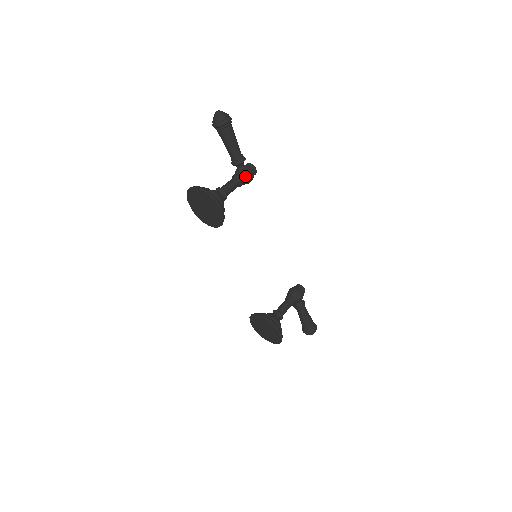
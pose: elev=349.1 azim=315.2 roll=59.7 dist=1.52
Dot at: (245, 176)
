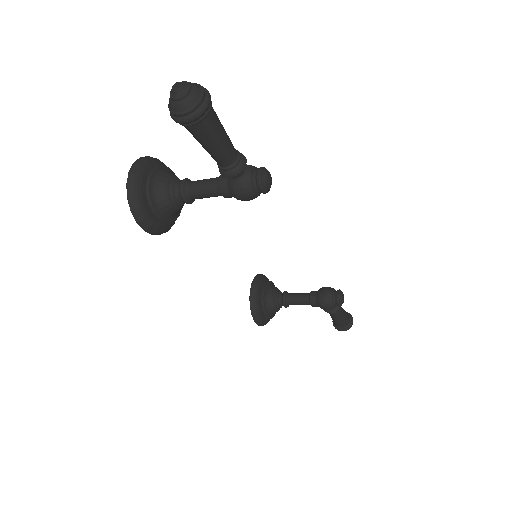
Dot at: (232, 193)
